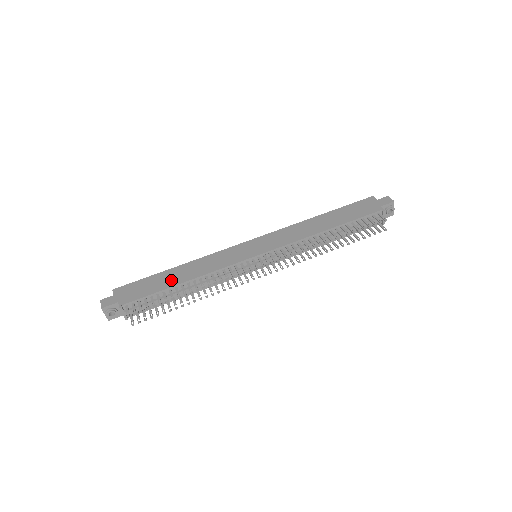
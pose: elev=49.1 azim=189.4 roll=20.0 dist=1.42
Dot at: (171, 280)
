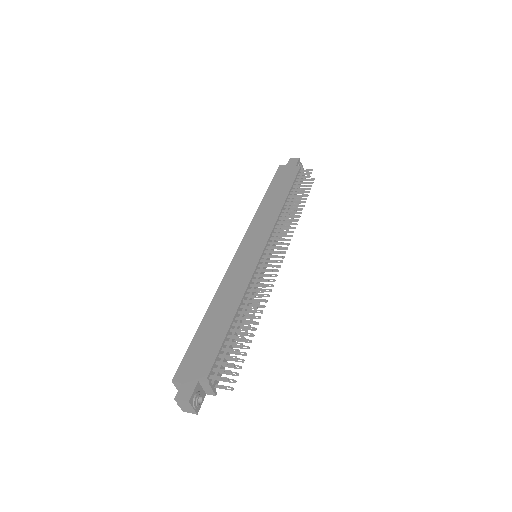
Dot at: (220, 322)
